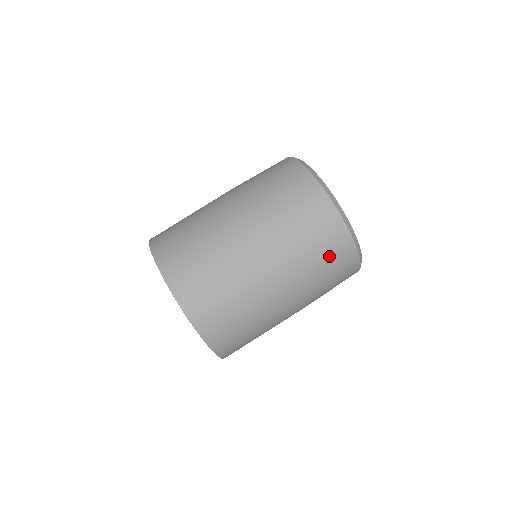
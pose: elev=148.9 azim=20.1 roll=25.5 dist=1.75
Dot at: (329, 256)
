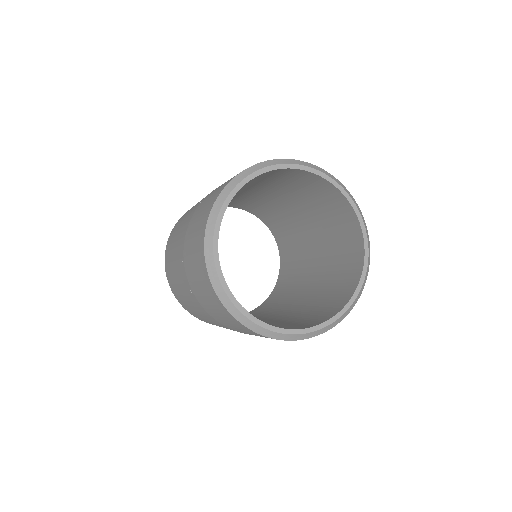
Dot at: (260, 336)
